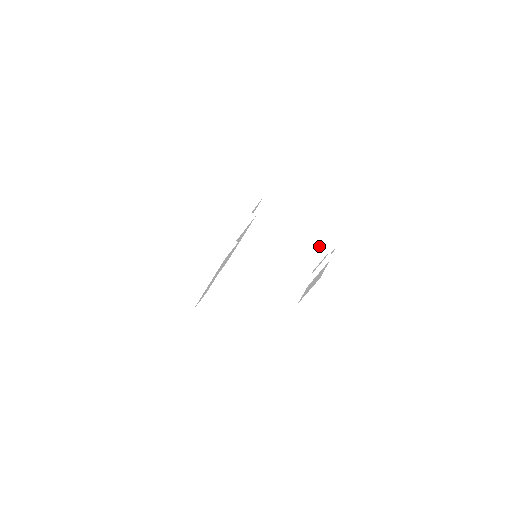
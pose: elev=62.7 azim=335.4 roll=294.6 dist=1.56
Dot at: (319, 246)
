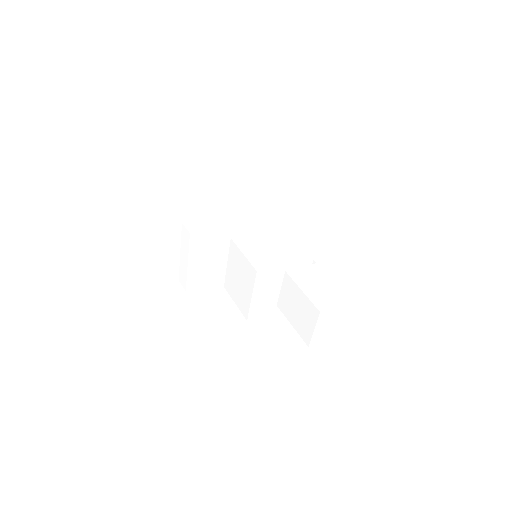
Dot at: (313, 251)
